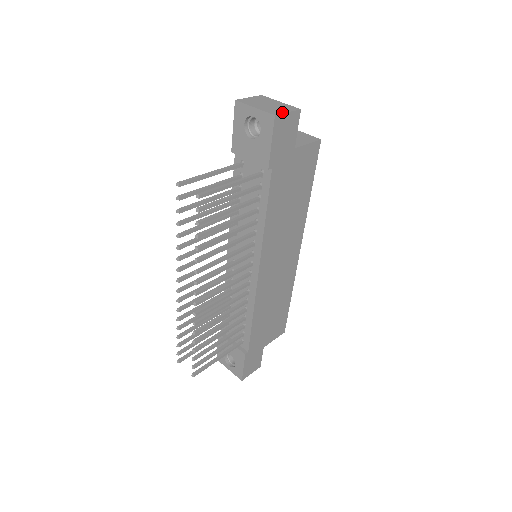
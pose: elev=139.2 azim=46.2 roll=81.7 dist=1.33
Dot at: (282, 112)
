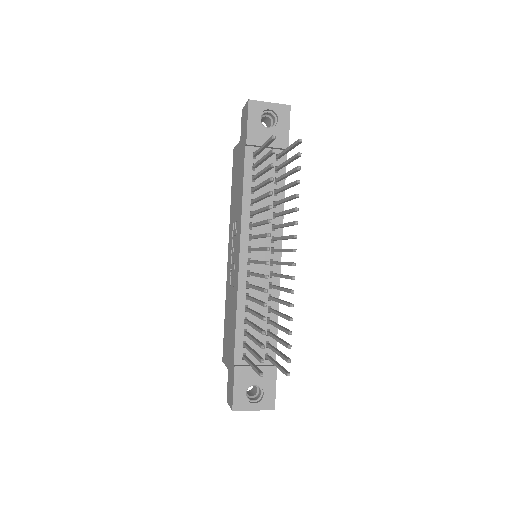
Dot at: occluded
